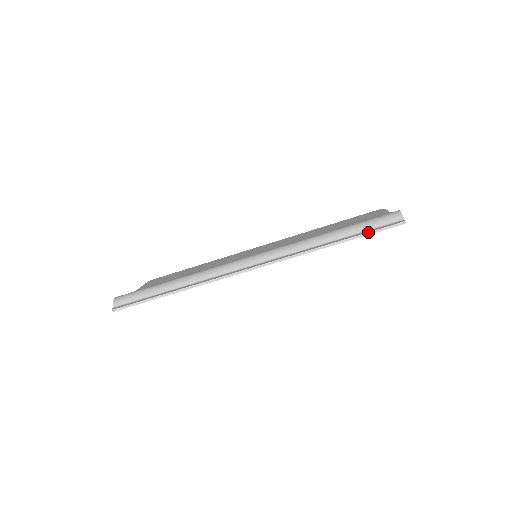
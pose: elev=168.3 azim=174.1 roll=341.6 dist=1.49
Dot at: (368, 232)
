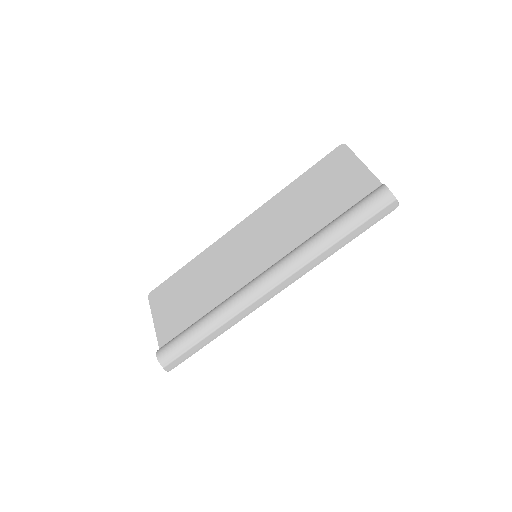
Dot at: (370, 226)
